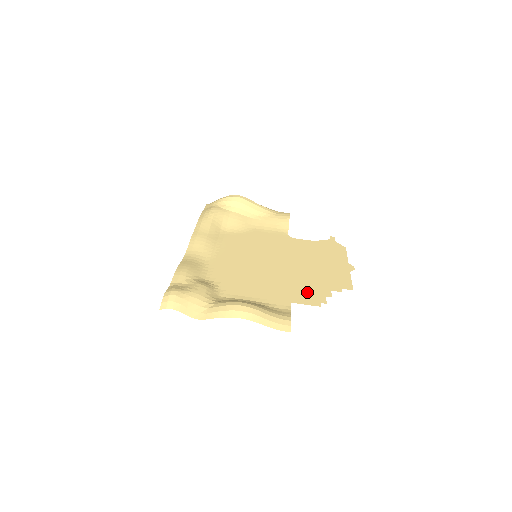
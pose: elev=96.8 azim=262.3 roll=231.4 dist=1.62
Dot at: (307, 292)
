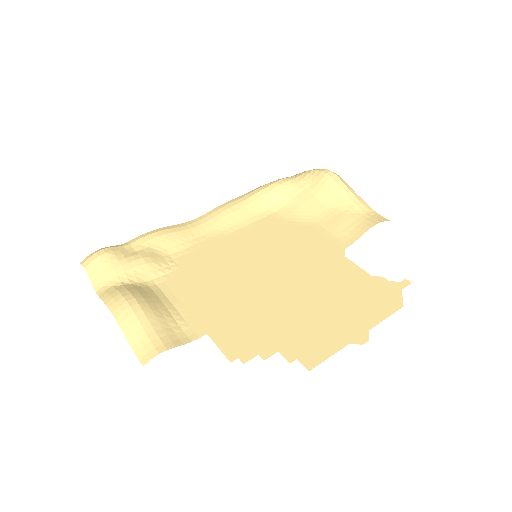
Dot at: (245, 333)
